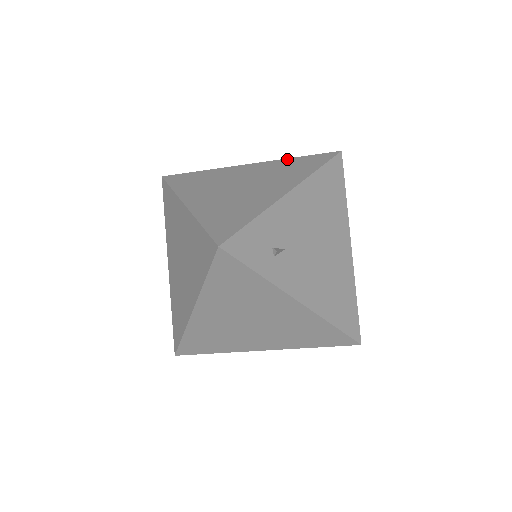
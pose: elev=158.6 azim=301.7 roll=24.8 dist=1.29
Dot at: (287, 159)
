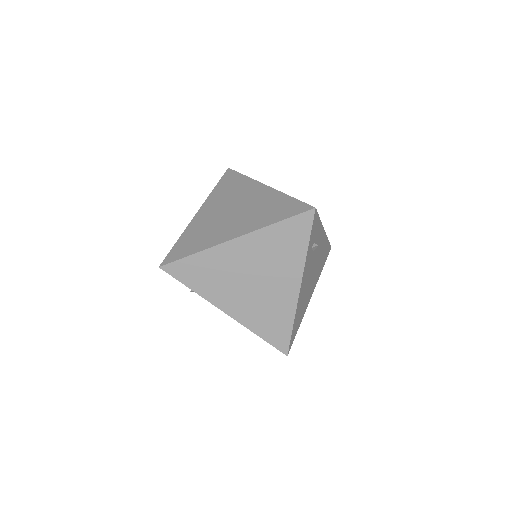
Dot at: occluded
